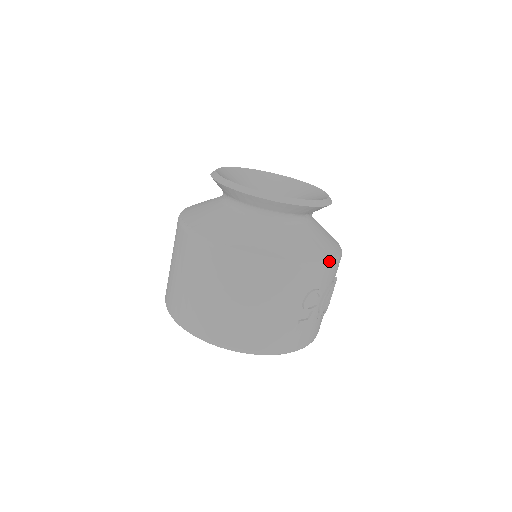
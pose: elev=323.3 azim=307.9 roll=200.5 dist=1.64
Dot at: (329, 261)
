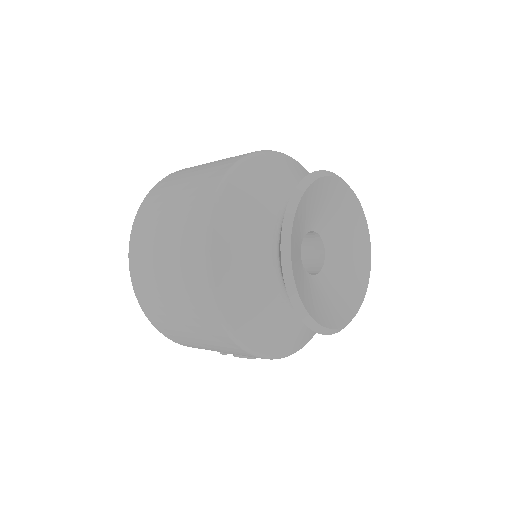
Dot at: occluded
